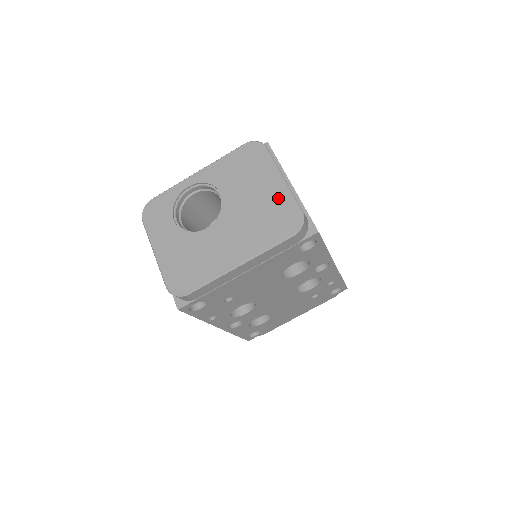
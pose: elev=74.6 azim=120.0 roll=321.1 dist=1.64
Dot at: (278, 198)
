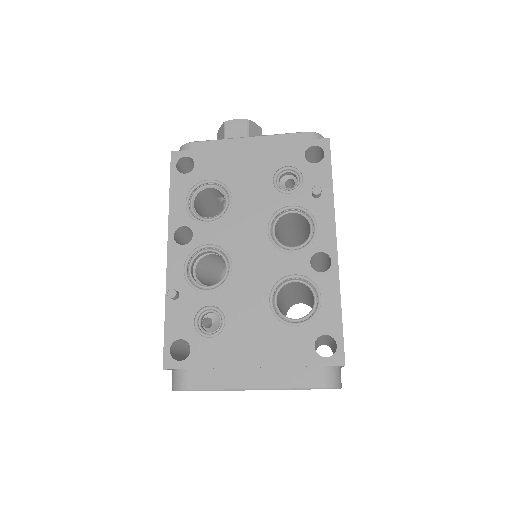
Dot at: occluded
